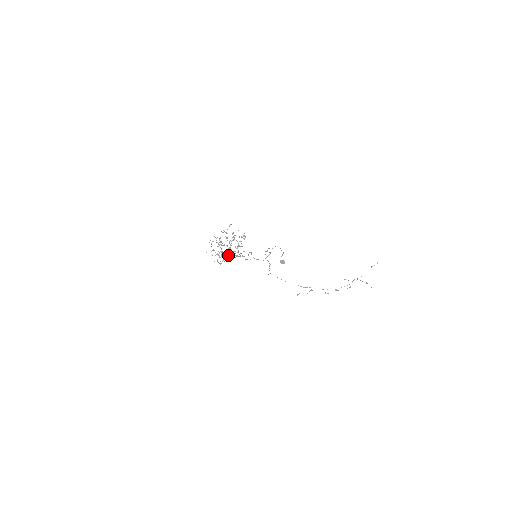
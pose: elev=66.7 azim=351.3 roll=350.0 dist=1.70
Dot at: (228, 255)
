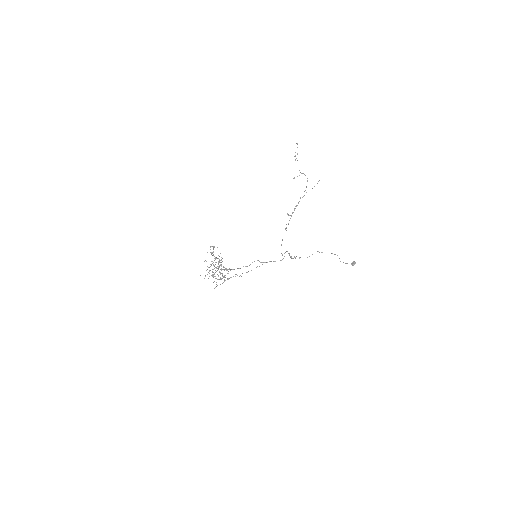
Dot at: occluded
